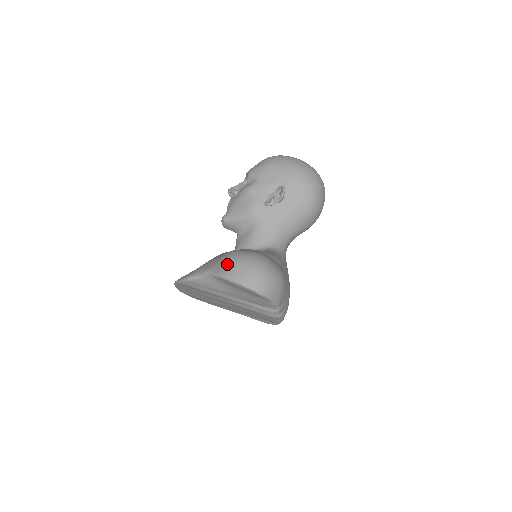
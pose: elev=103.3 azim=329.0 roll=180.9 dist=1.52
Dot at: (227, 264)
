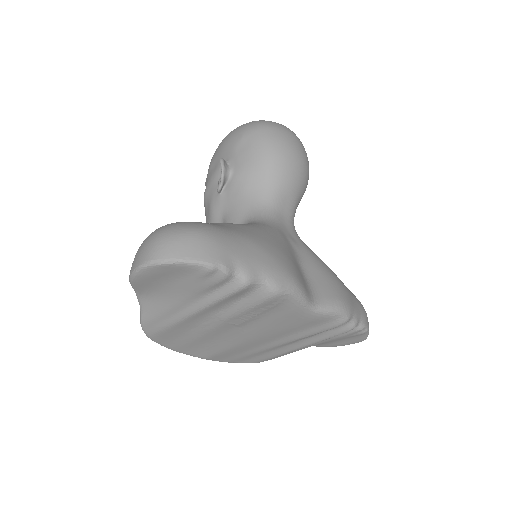
Dot at: occluded
